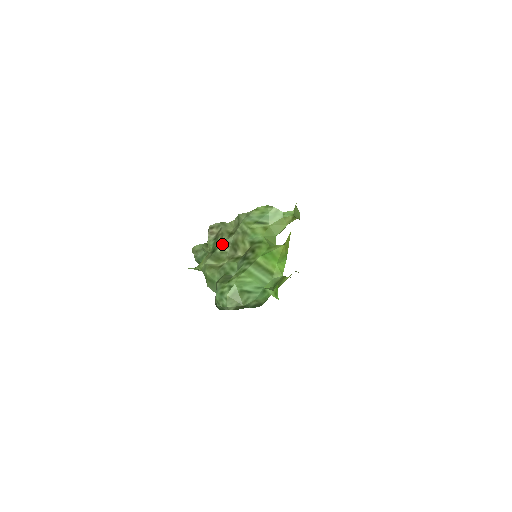
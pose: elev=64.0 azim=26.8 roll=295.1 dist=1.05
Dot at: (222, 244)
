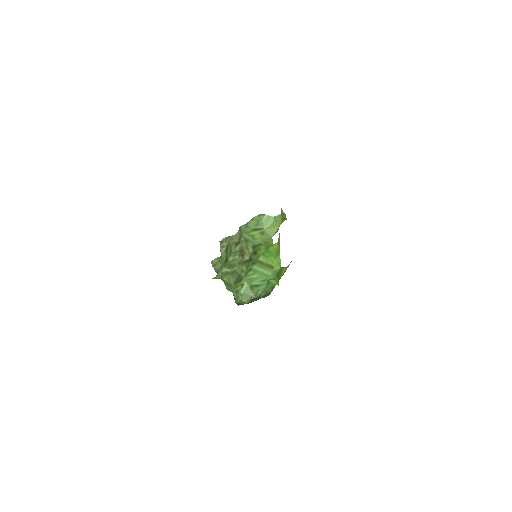
Dot at: (232, 253)
